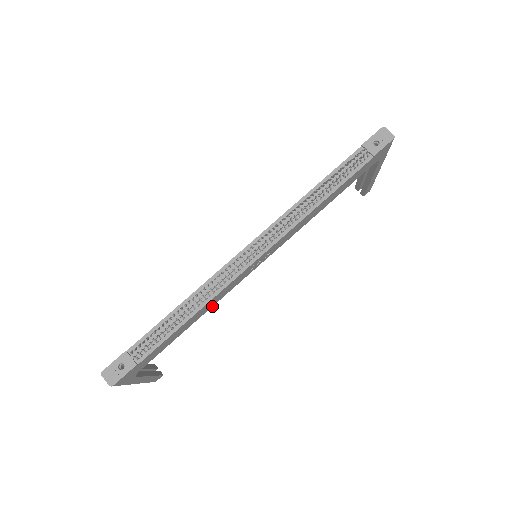
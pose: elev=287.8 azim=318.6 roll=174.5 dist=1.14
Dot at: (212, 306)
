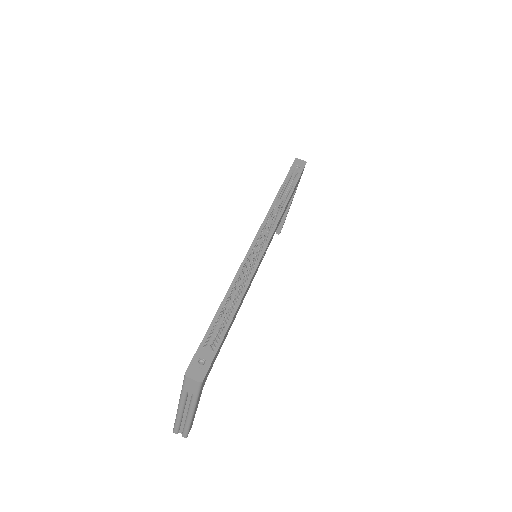
Dot at: (242, 302)
